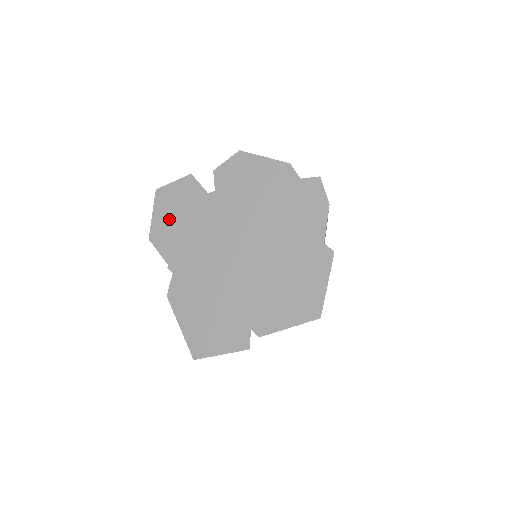
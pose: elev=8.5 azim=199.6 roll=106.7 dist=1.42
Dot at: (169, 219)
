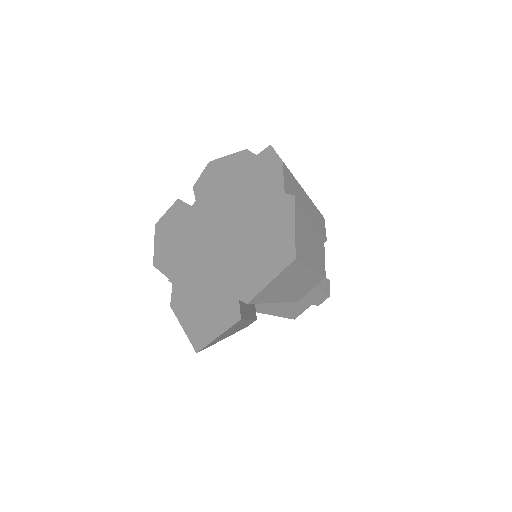
Dot at: (166, 241)
